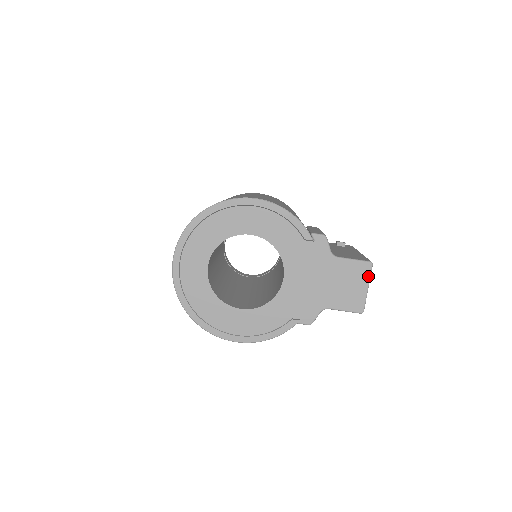
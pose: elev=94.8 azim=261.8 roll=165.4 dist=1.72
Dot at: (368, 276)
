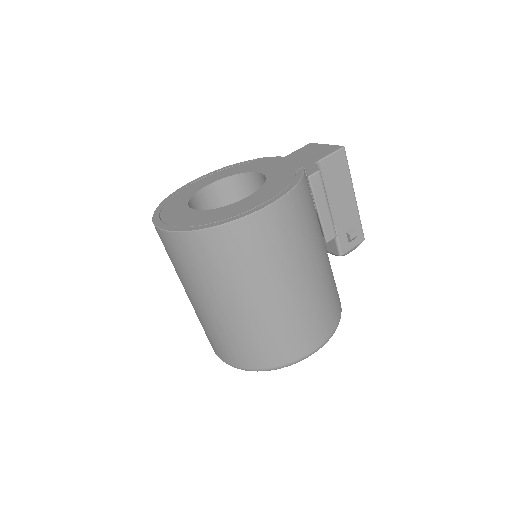
Dot at: (317, 144)
